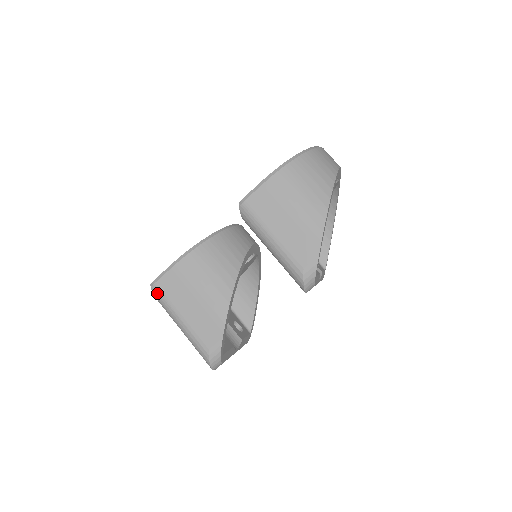
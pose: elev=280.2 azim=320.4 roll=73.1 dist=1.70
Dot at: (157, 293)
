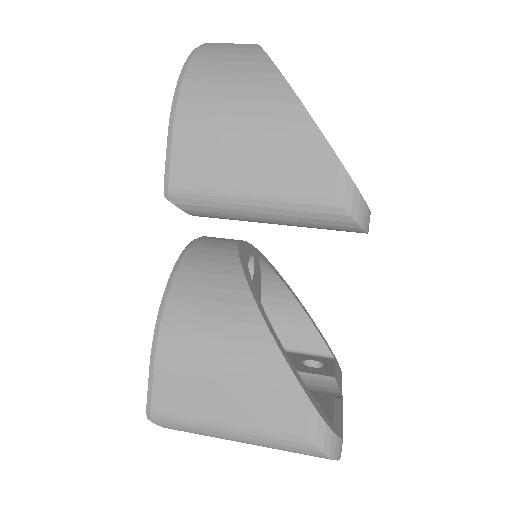
Dot at: (166, 422)
